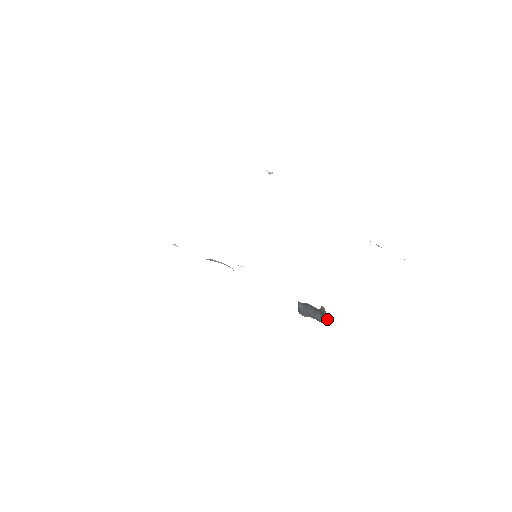
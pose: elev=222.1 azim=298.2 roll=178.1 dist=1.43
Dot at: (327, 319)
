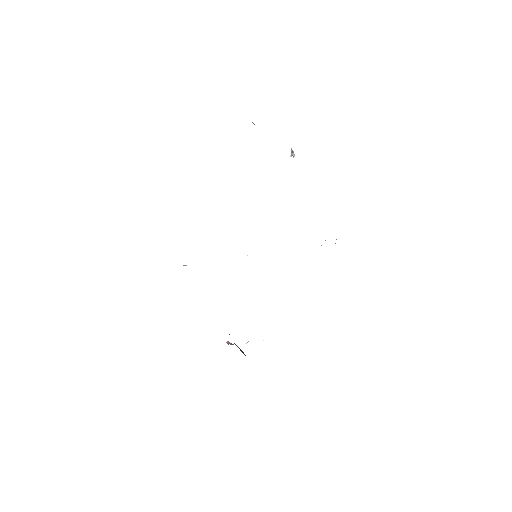
Dot at: occluded
